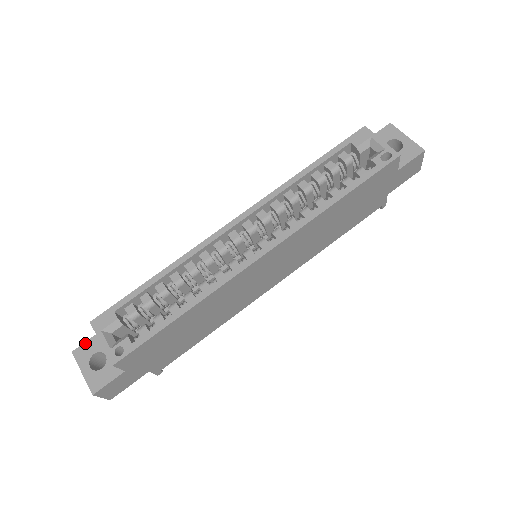
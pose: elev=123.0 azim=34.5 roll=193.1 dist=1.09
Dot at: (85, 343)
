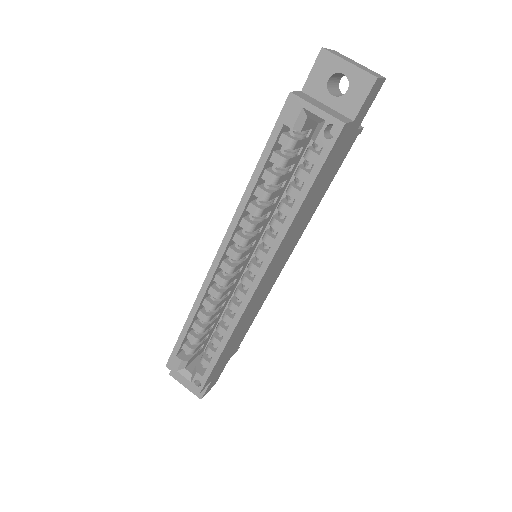
Dot at: occluded
